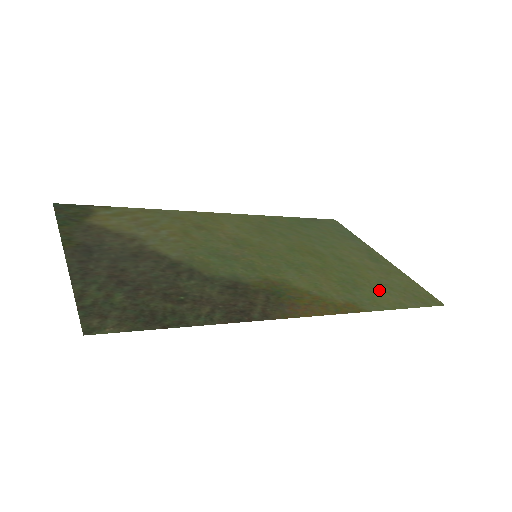
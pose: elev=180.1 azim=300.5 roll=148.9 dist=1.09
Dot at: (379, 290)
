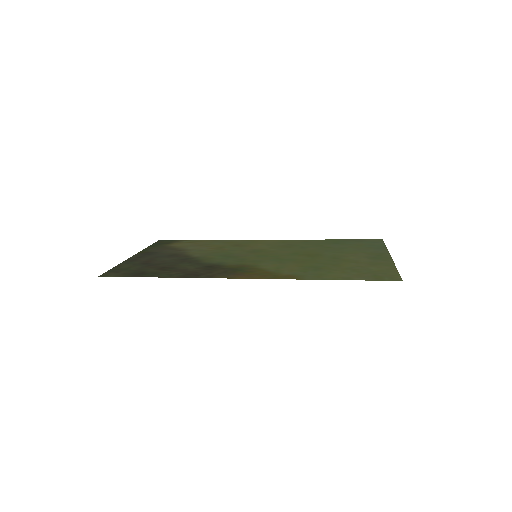
Dot at: (339, 271)
